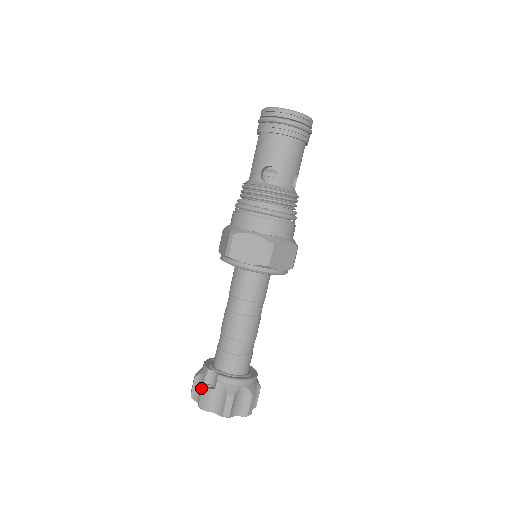
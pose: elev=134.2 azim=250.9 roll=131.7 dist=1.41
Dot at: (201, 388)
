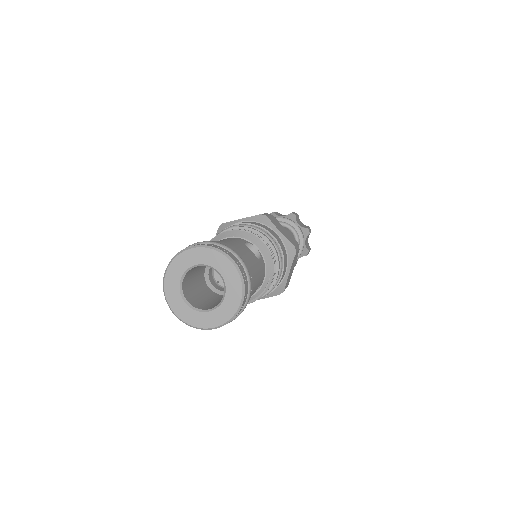
Dot at: occluded
